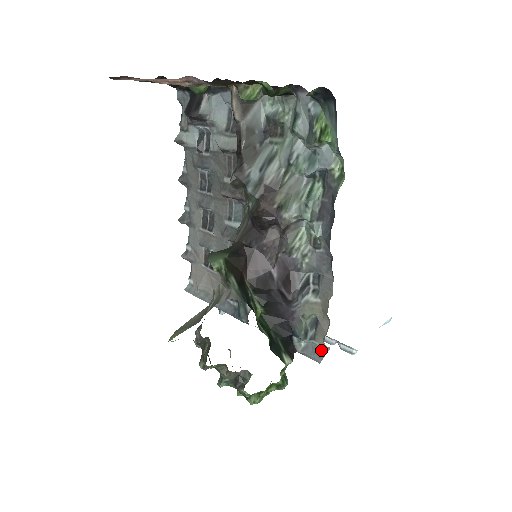
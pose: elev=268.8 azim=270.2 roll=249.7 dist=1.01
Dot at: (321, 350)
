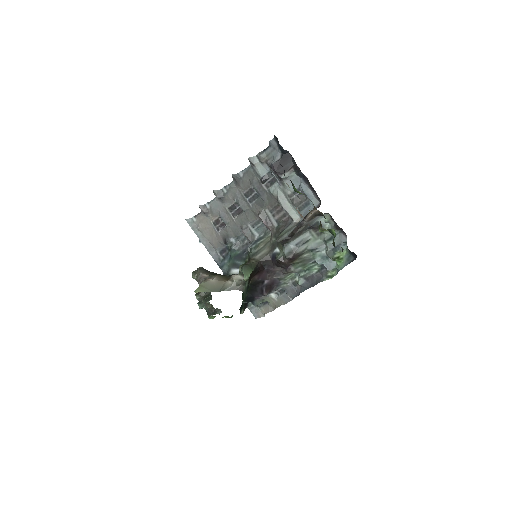
Dot at: (260, 314)
